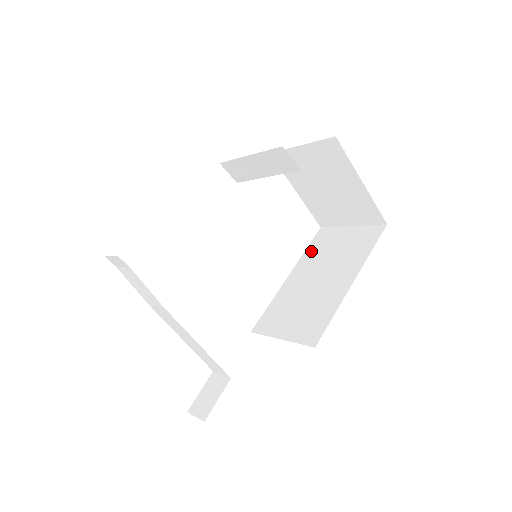
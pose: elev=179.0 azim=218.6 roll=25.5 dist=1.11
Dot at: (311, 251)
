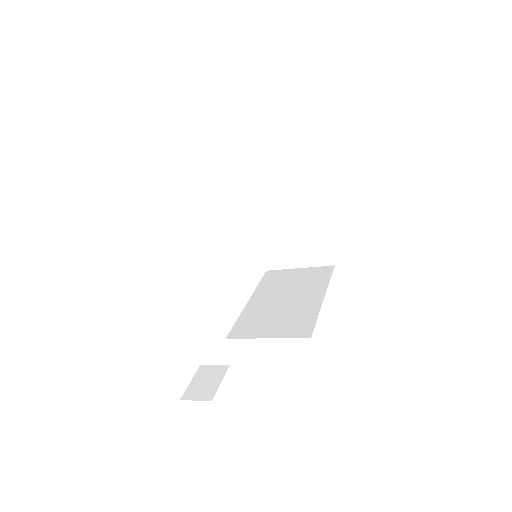
Dot at: (266, 284)
